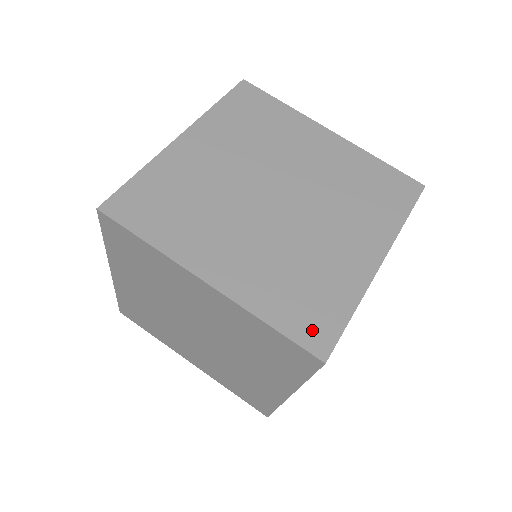
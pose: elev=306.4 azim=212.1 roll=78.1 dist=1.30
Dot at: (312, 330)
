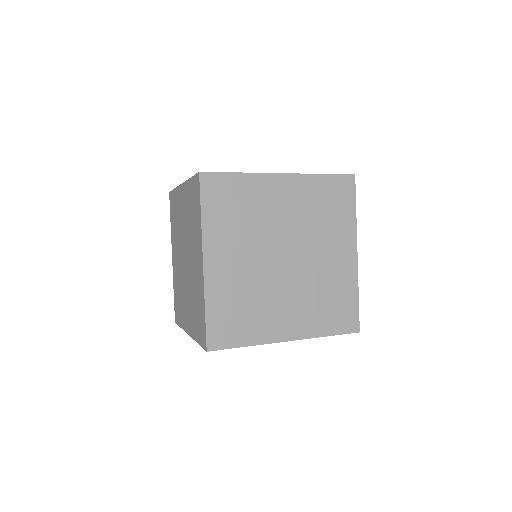
Dot at: occluded
